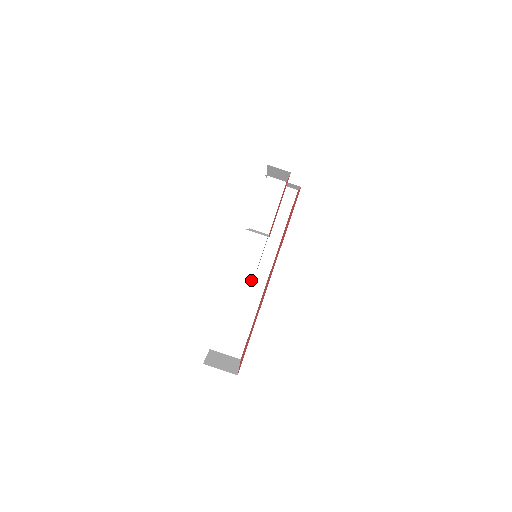
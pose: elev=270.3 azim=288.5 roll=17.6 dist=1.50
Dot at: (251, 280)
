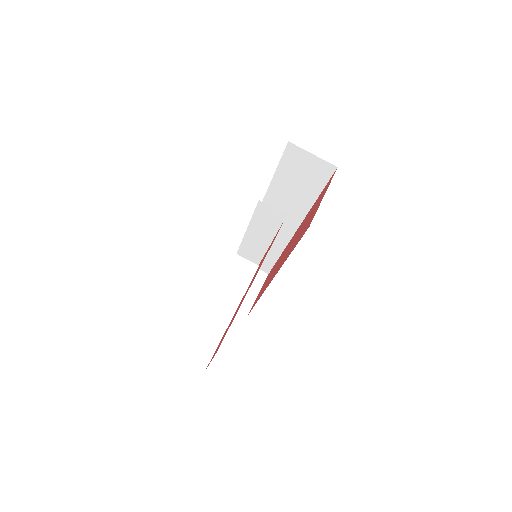
Dot at: occluded
